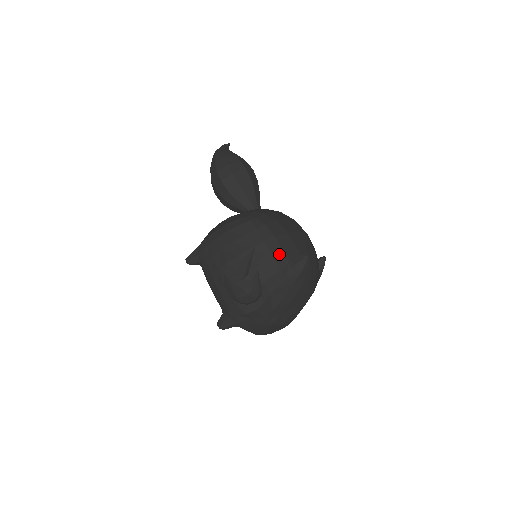
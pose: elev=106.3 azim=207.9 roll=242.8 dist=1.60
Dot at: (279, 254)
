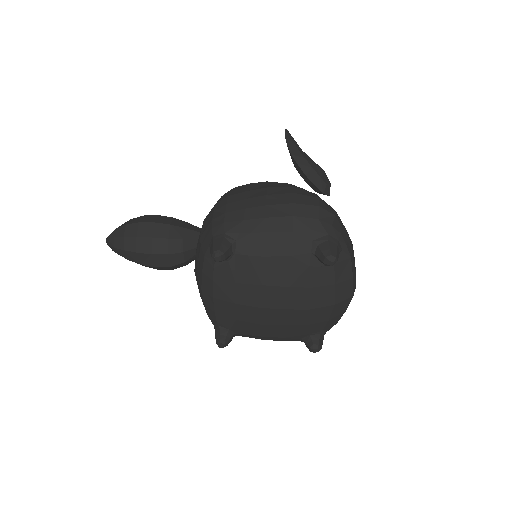
Dot at: occluded
